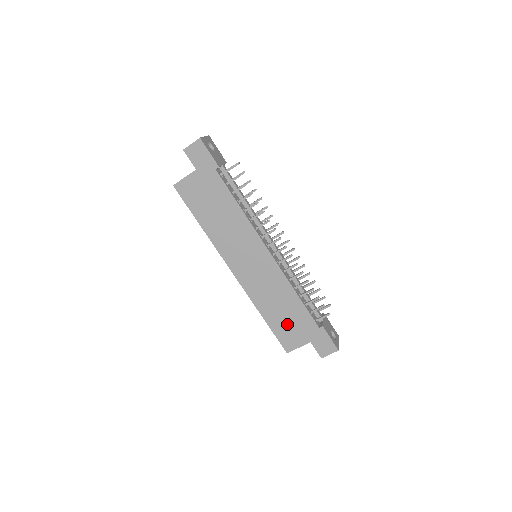
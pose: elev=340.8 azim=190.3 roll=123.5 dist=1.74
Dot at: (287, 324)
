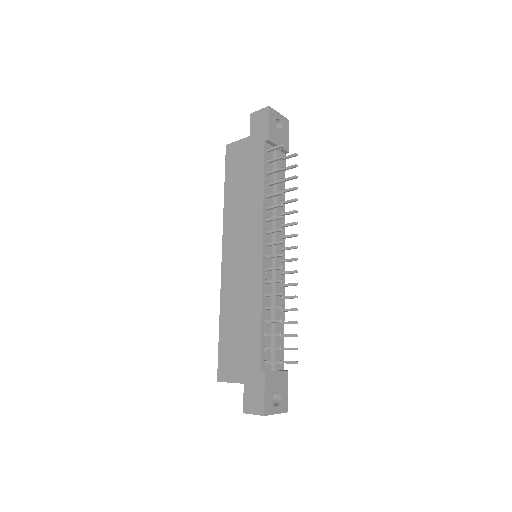
Dot at: (235, 345)
